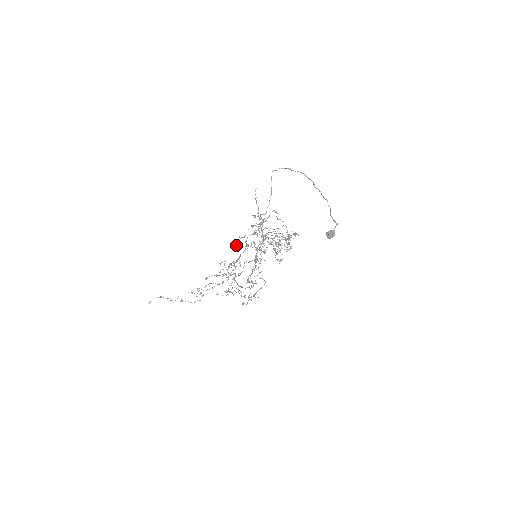
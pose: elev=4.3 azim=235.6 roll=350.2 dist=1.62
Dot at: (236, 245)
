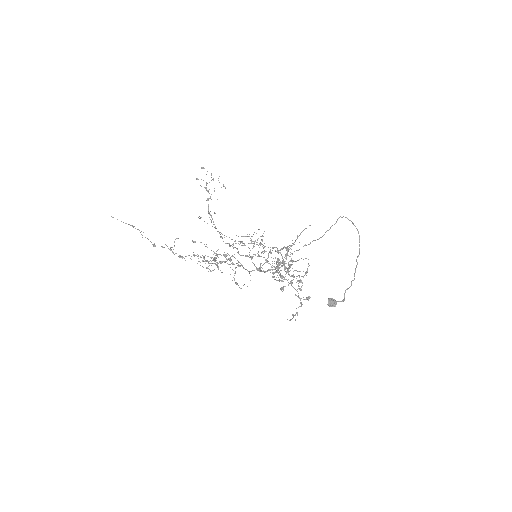
Dot at: (249, 255)
